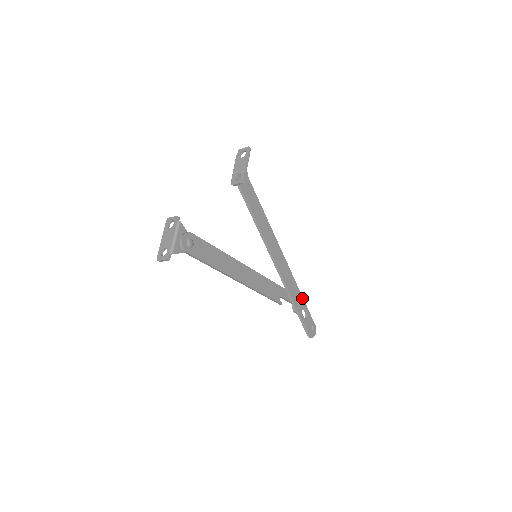
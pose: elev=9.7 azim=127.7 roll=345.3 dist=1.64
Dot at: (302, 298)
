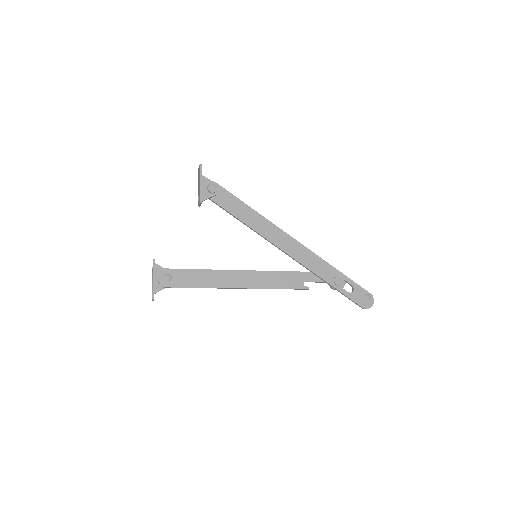
Dot at: (339, 272)
